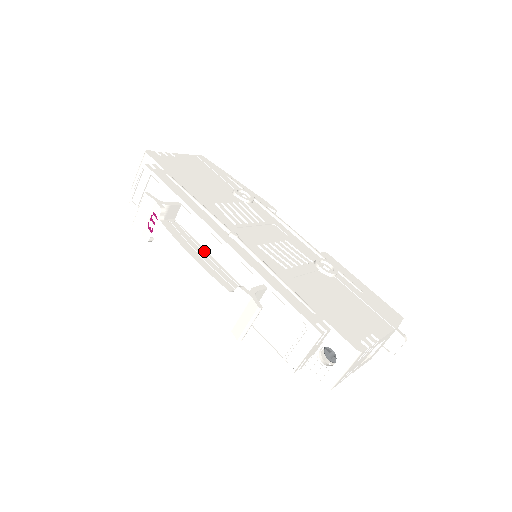
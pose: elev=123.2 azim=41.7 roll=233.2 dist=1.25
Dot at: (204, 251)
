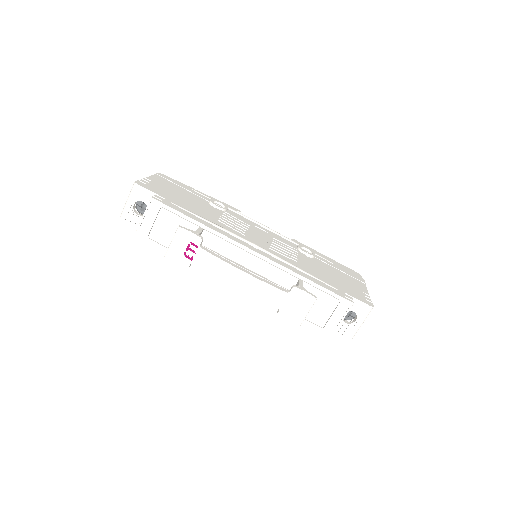
Dot at: (237, 264)
